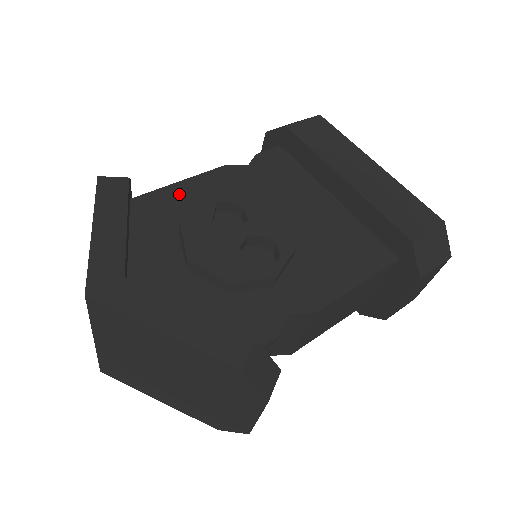
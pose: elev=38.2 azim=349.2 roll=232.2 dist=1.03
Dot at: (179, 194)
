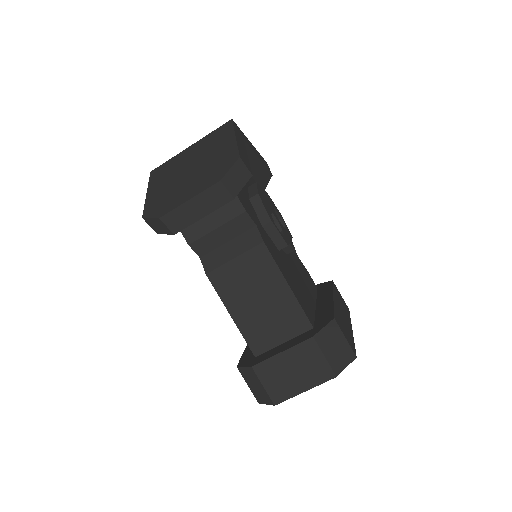
Dot at: occluded
